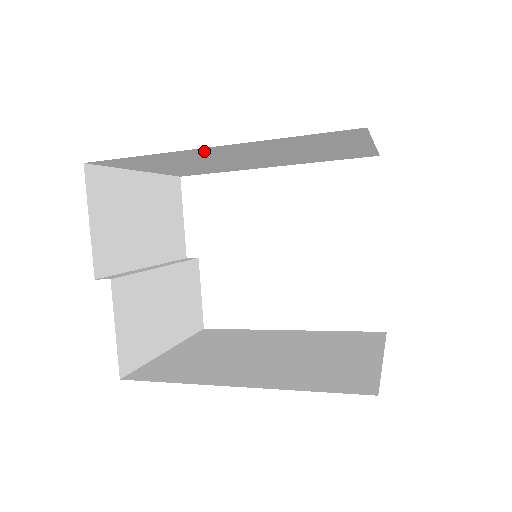
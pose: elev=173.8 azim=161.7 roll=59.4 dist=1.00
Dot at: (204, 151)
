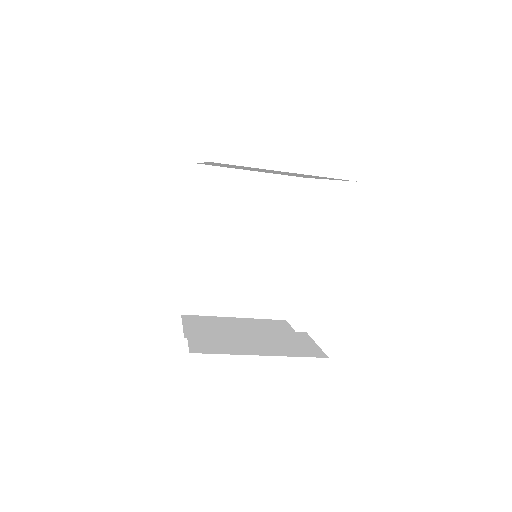
Dot at: (198, 250)
